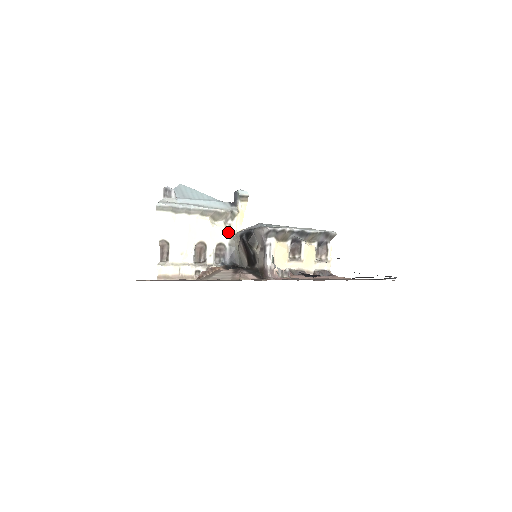
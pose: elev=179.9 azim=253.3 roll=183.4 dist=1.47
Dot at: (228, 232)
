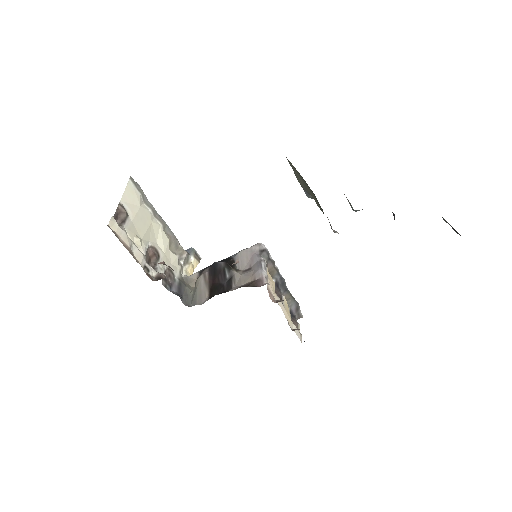
Dot at: (179, 269)
